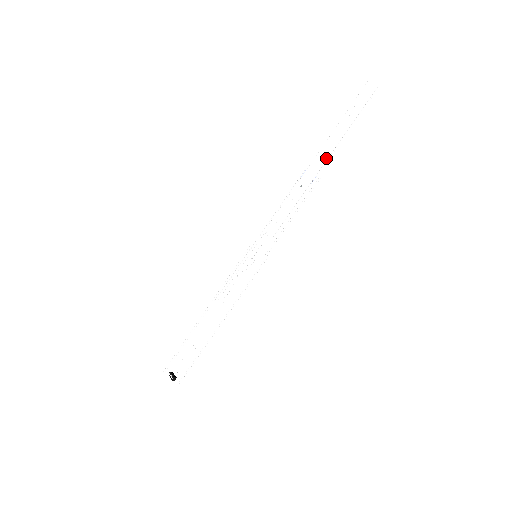
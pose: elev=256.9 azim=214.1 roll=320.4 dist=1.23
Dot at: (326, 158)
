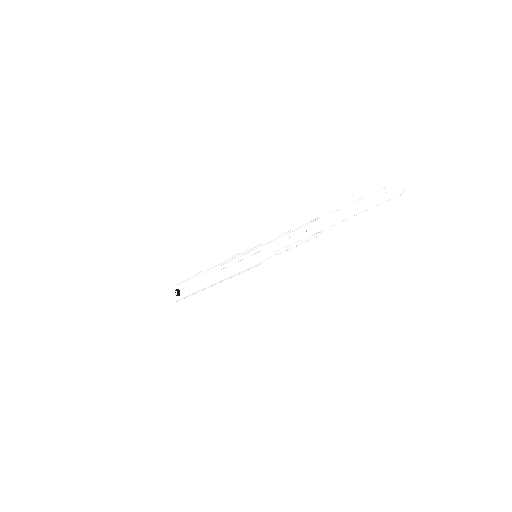
Dot at: (333, 224)
